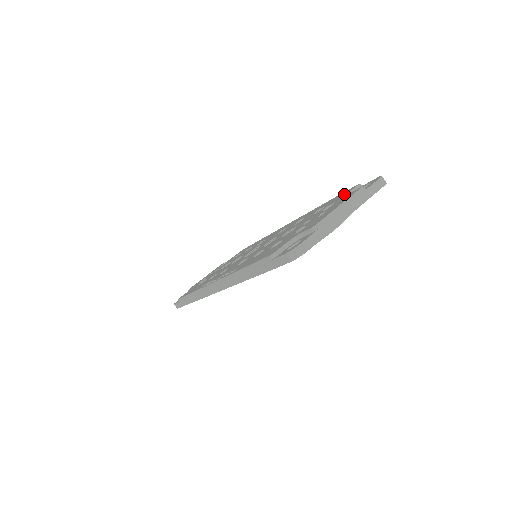
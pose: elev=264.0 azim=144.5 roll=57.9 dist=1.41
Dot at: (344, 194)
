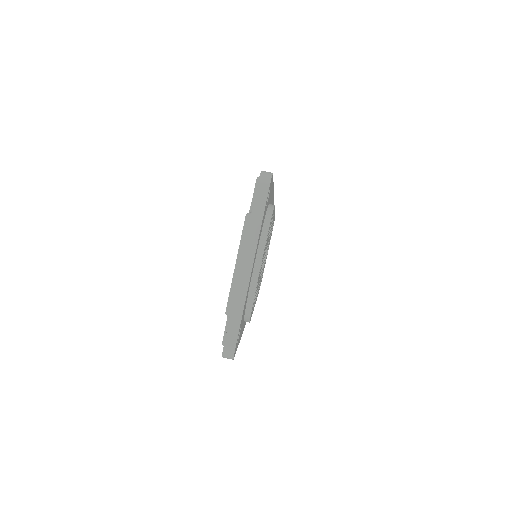
Dot at: occluded
